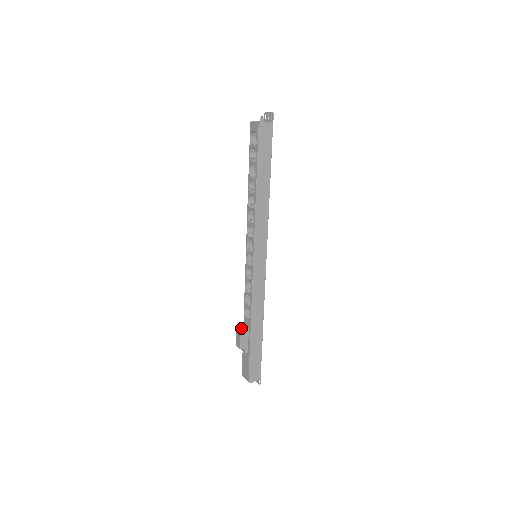
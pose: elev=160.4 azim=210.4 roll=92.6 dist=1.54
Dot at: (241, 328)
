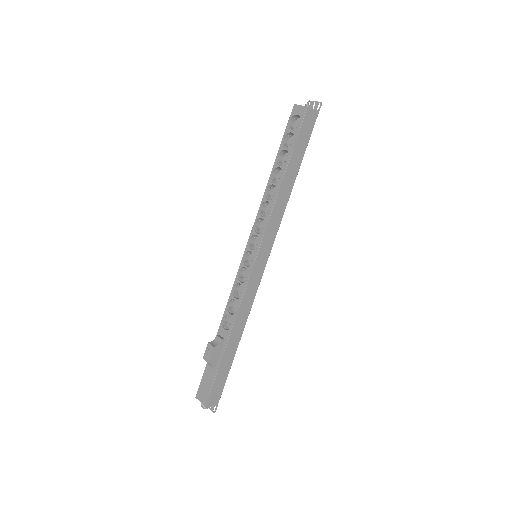
Dot at: occluded
